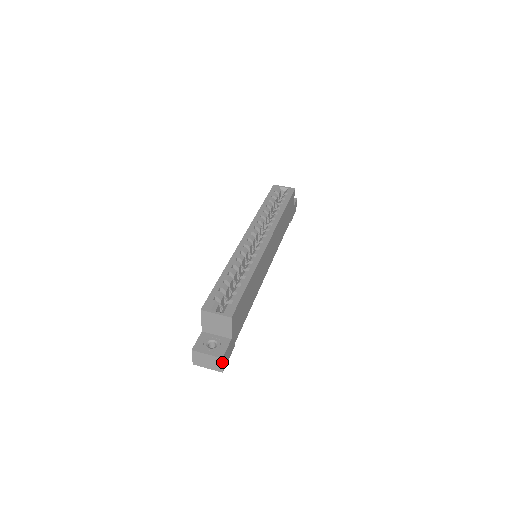
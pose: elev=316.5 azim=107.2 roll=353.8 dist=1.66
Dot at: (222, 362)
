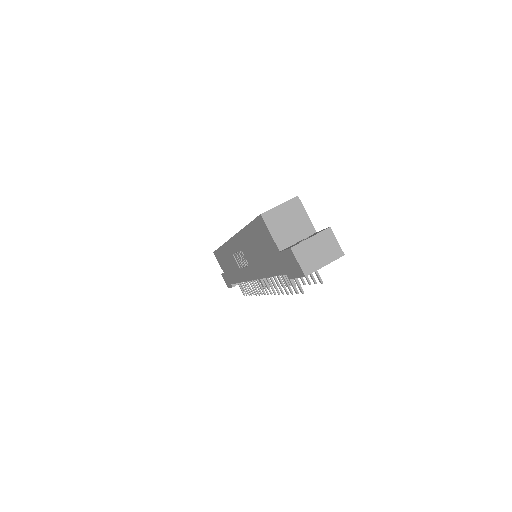
Dot at: (333, 235)
